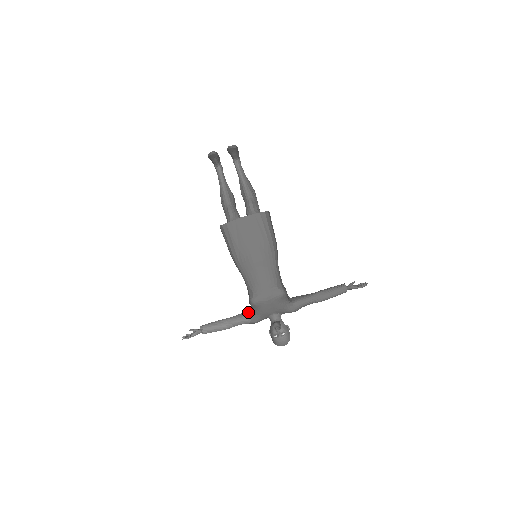
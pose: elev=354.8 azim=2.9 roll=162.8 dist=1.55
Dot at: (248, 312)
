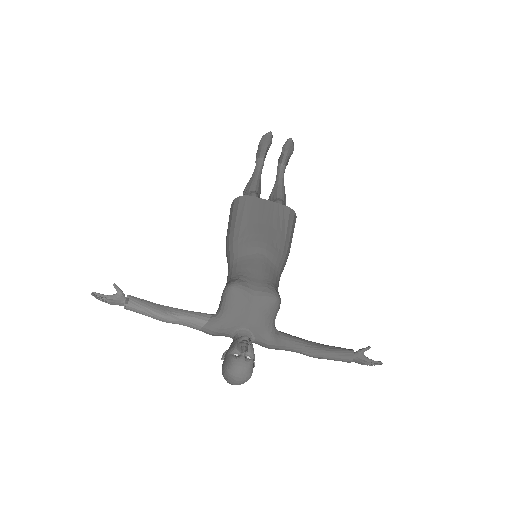
Dot at: occluded
